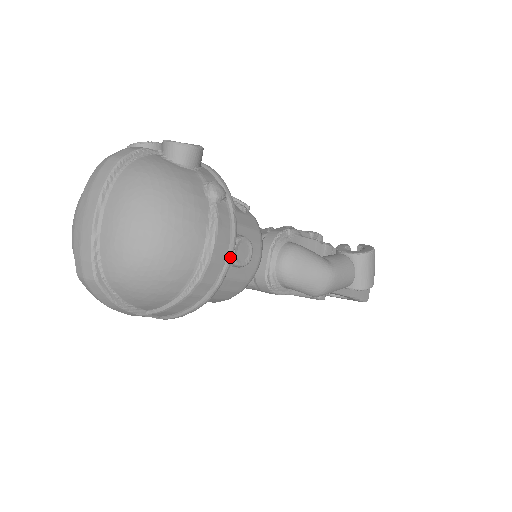
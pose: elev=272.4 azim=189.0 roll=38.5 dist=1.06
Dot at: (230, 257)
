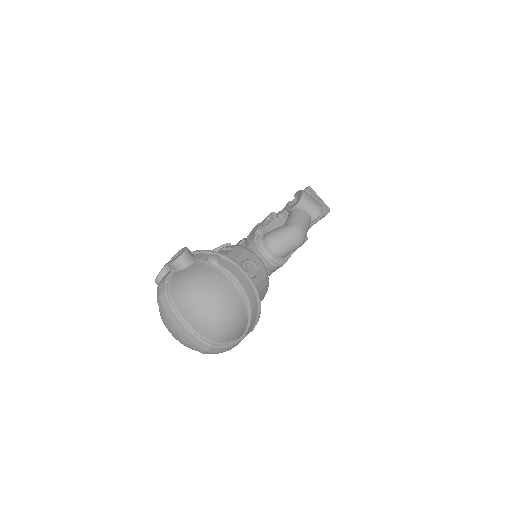
Dot at: (249, 278)
